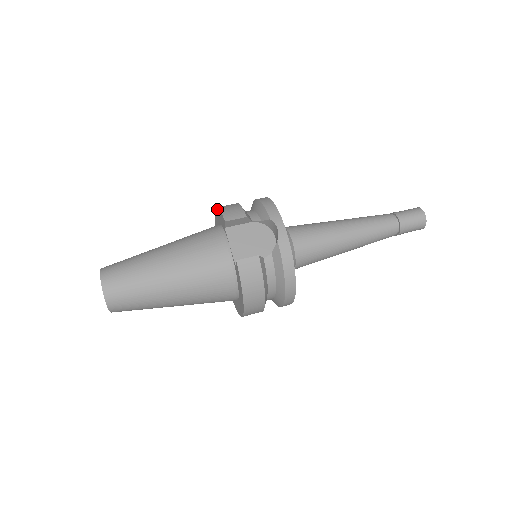
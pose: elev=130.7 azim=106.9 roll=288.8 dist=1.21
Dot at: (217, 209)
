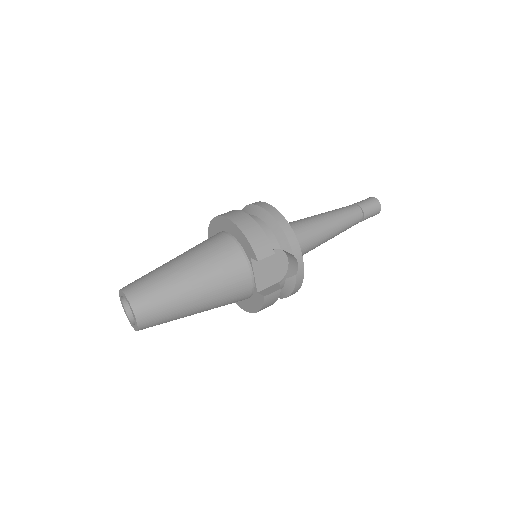
Dot at: (239, 230)
